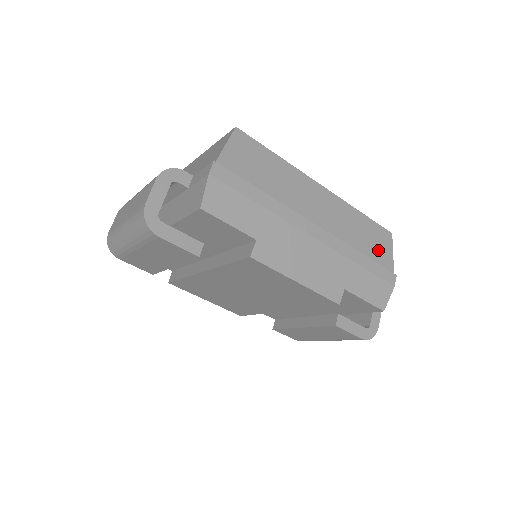
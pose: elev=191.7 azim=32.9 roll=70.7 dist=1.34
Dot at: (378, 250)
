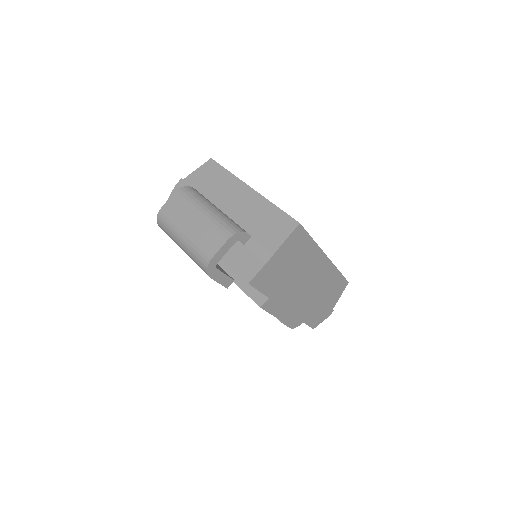
Dot at: (334, 295)
